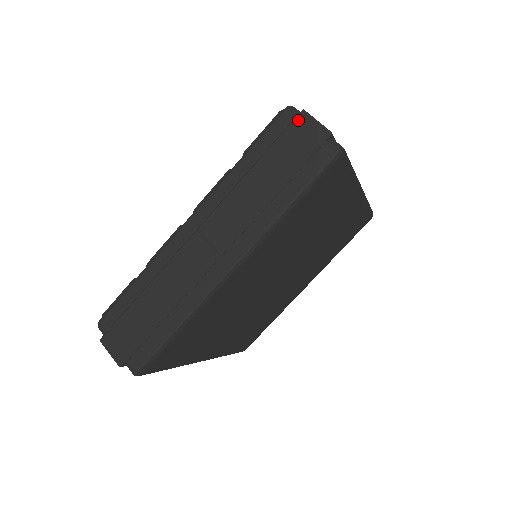
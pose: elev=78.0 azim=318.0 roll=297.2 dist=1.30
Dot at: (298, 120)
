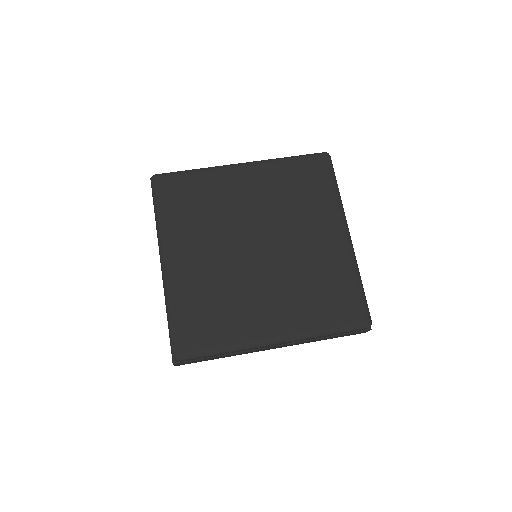
Dot at: occluded
